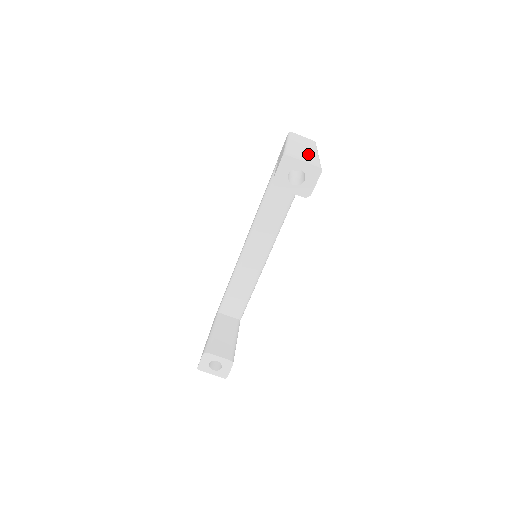
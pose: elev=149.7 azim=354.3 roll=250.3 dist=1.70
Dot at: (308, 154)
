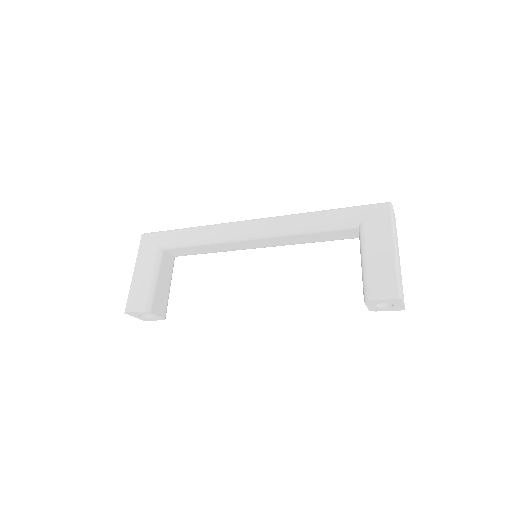
Dot at: occluded
